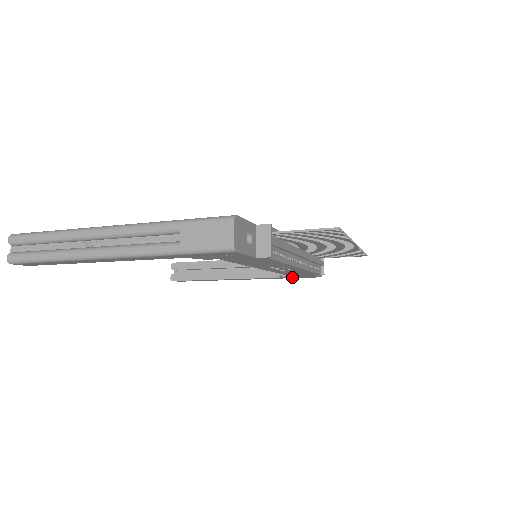
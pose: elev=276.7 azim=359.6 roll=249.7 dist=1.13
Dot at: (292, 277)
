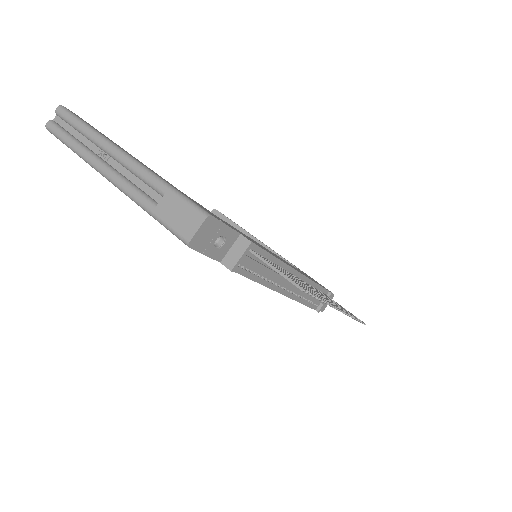
Dot at: occluded
